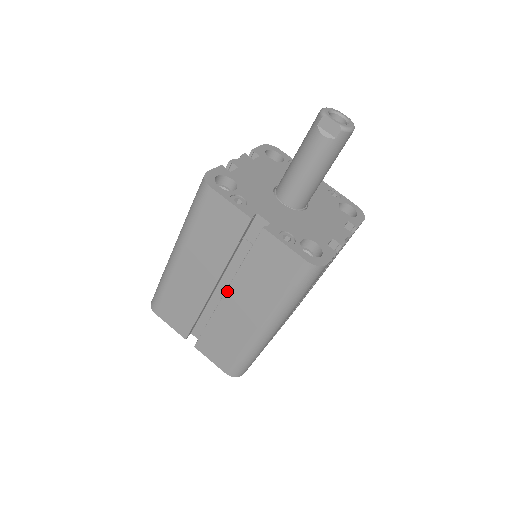
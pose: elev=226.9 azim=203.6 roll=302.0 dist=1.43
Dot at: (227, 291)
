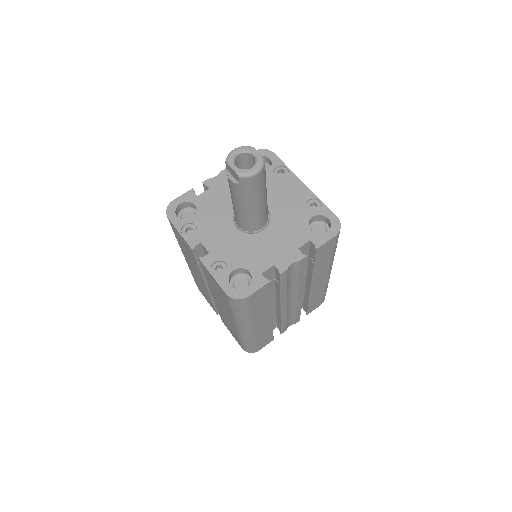
Dot at: (212, 293)
